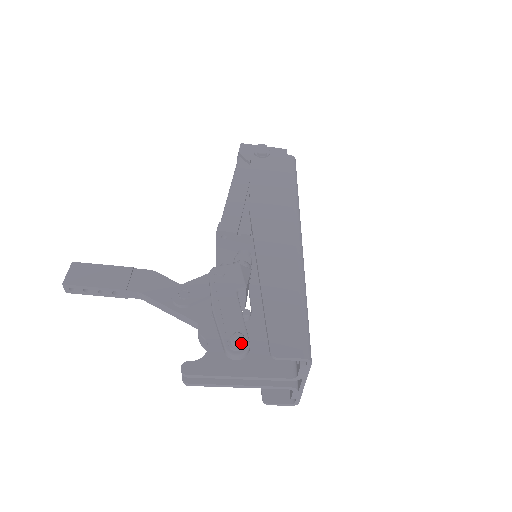
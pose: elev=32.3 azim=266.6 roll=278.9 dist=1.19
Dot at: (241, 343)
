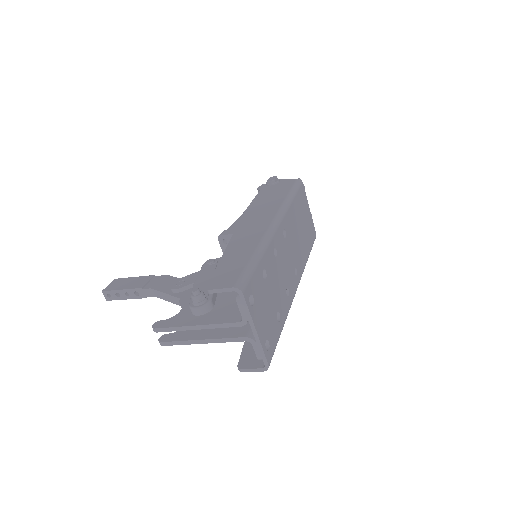
Dot at: (198, 296)
